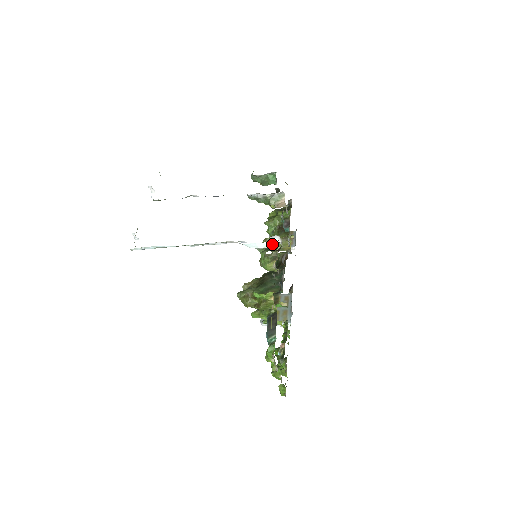
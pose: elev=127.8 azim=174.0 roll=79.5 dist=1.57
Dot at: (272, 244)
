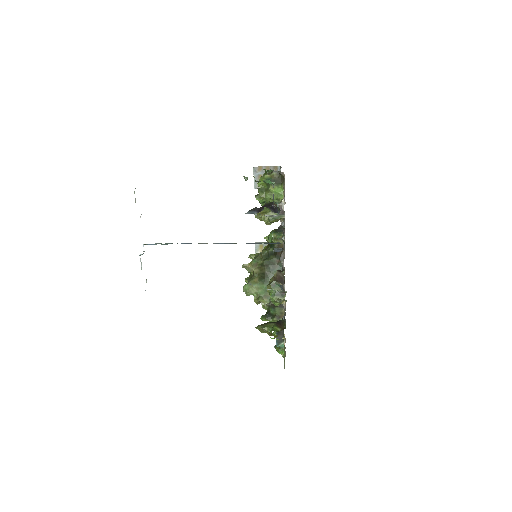
Dot at: occluded
